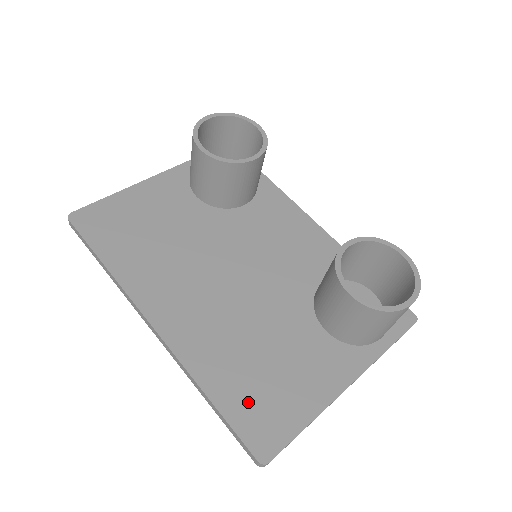
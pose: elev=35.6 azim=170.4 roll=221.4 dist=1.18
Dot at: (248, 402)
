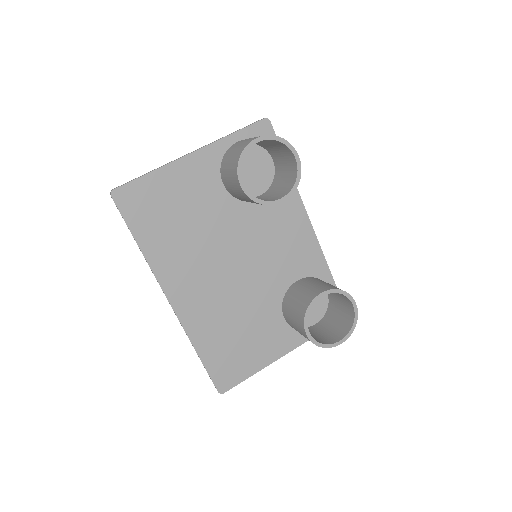
Dot at: (221, 360)
